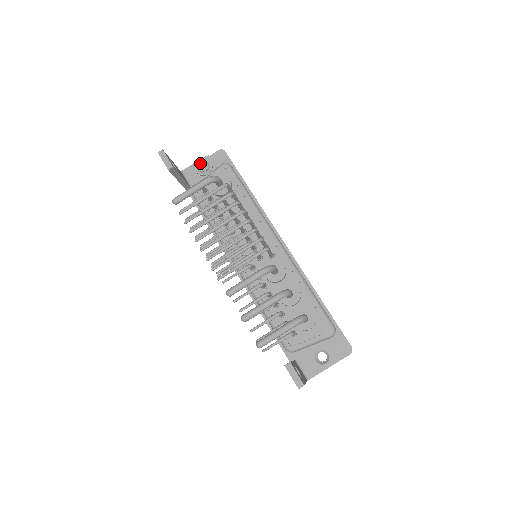
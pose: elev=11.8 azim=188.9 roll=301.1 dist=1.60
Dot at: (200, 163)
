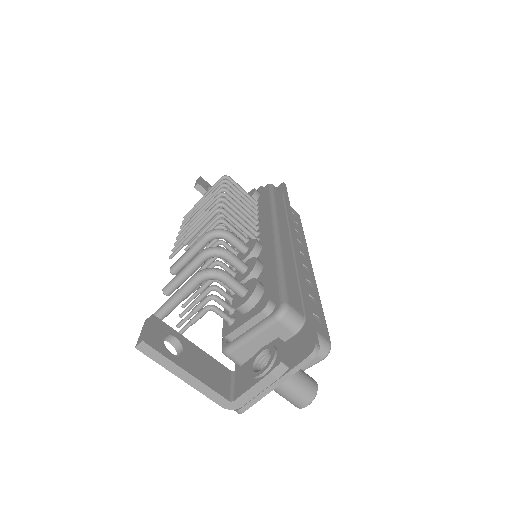
Dot at: occluded
